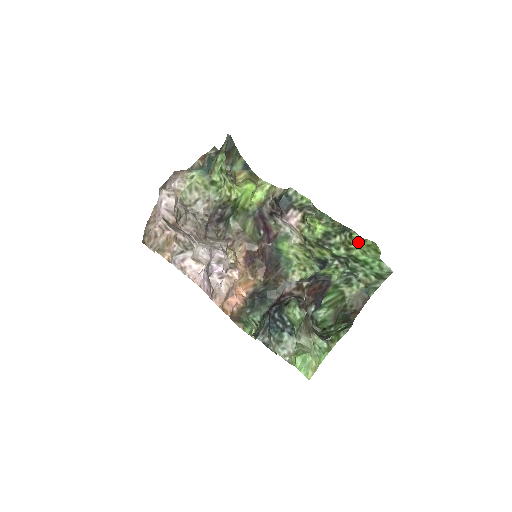
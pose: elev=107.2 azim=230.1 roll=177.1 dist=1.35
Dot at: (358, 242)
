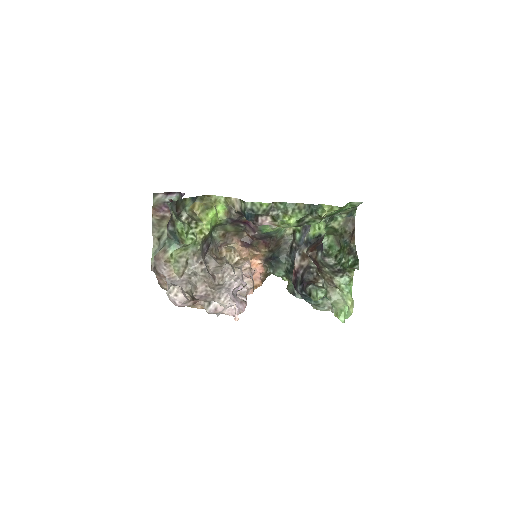
Dot at: (327, 212)
